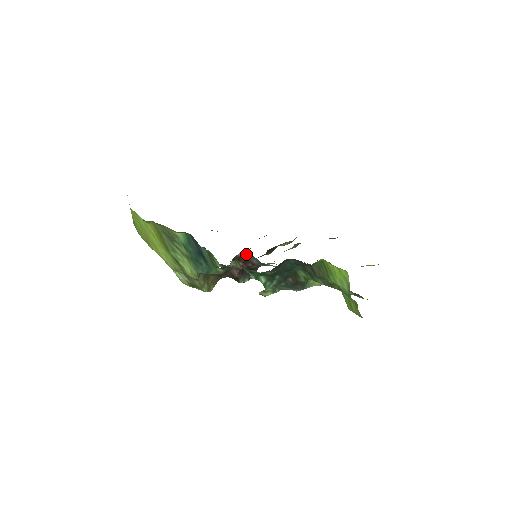
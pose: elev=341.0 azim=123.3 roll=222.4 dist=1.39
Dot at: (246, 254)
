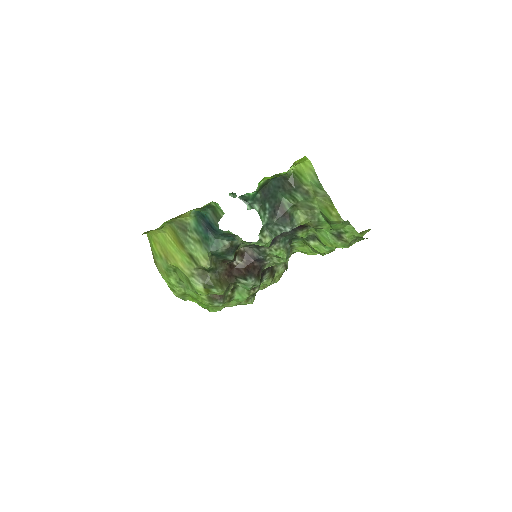
Dot at: (247, 249)
